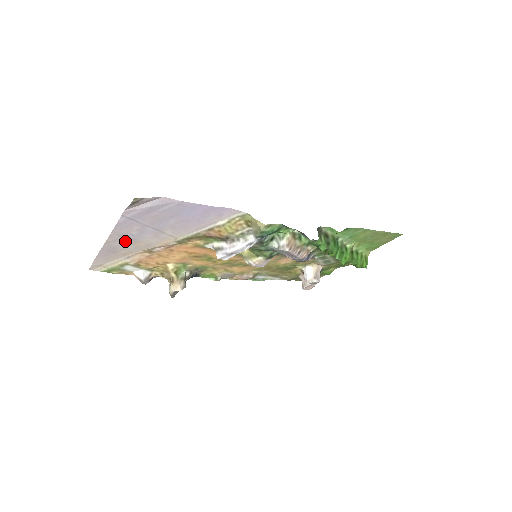
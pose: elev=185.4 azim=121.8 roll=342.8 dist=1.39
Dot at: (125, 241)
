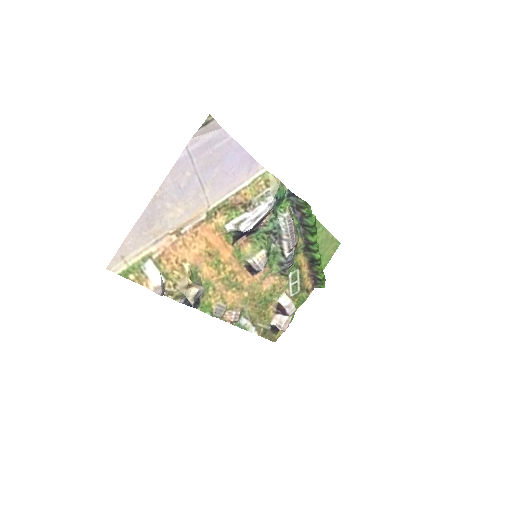
Dot at: (168, 202)
